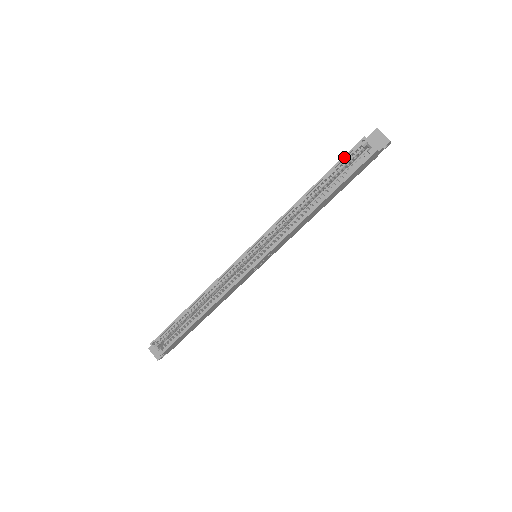
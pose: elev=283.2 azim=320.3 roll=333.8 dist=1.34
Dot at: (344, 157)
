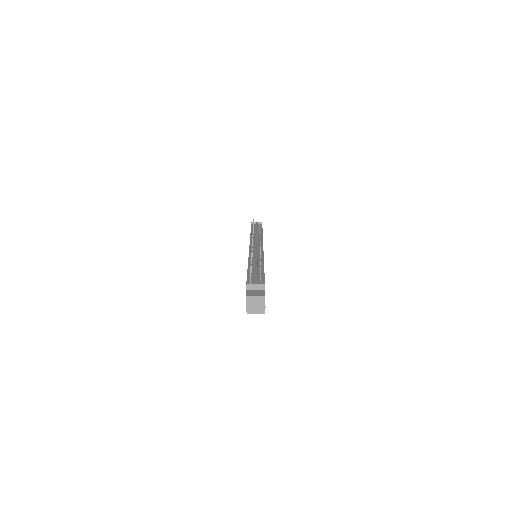
Dot at: occluded
